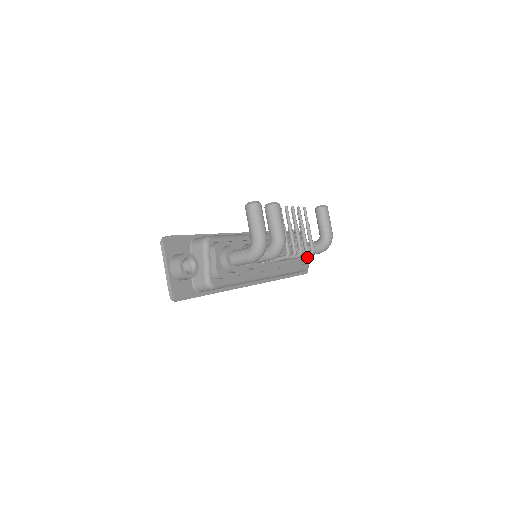
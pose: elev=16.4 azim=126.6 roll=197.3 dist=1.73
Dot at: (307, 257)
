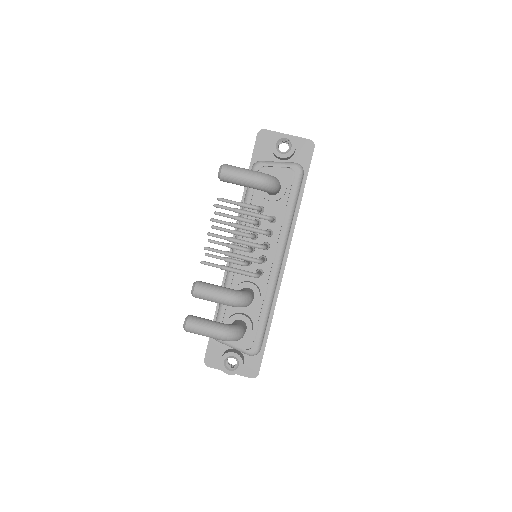
Dot at: (282, 187)
